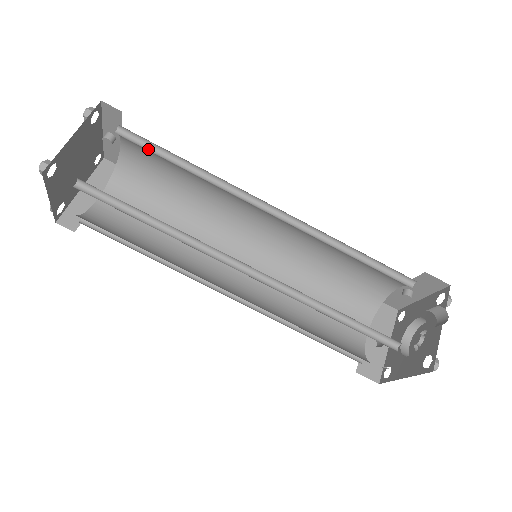
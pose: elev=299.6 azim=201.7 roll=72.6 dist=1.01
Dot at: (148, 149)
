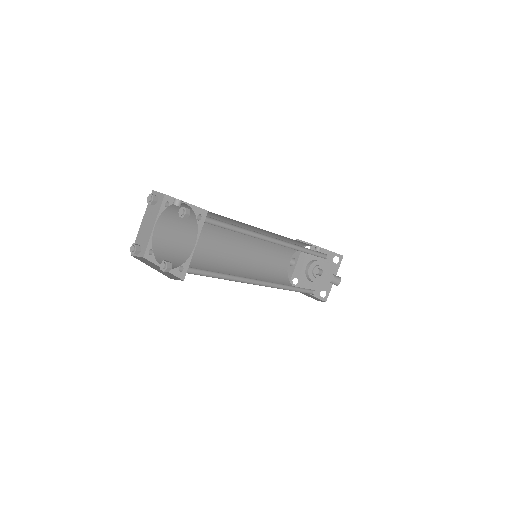
Dot at: (216, 223)
